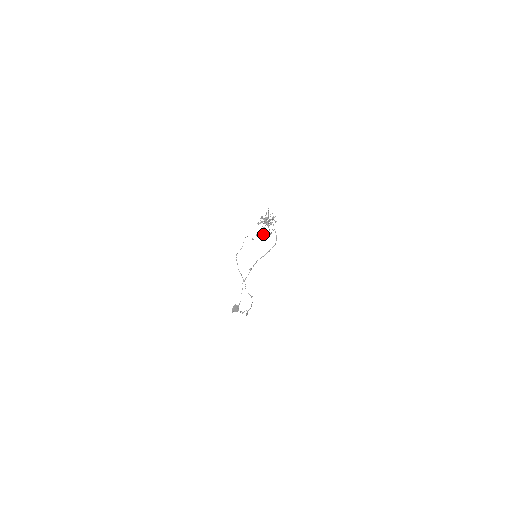
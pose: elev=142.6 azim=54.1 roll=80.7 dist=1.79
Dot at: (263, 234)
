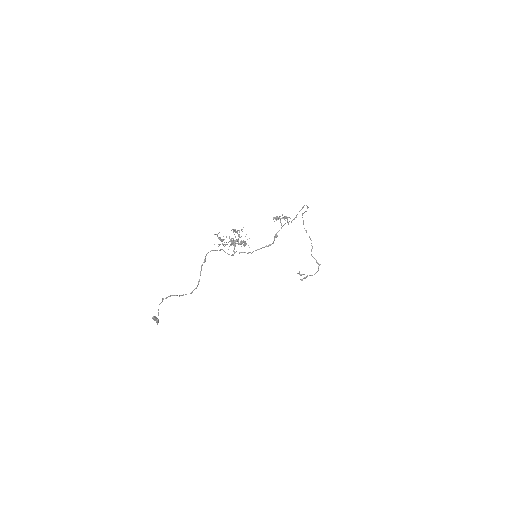
Dot at: (275, 234)
